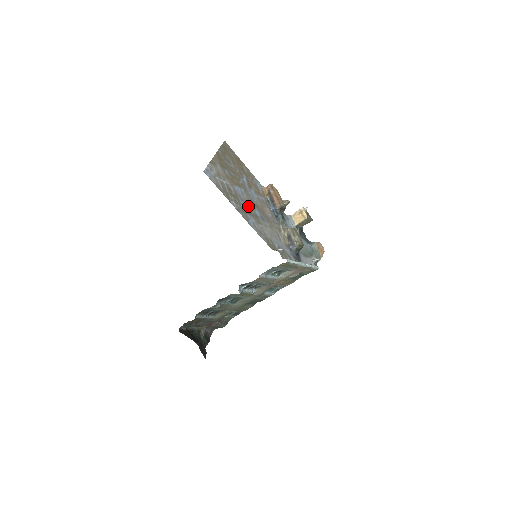
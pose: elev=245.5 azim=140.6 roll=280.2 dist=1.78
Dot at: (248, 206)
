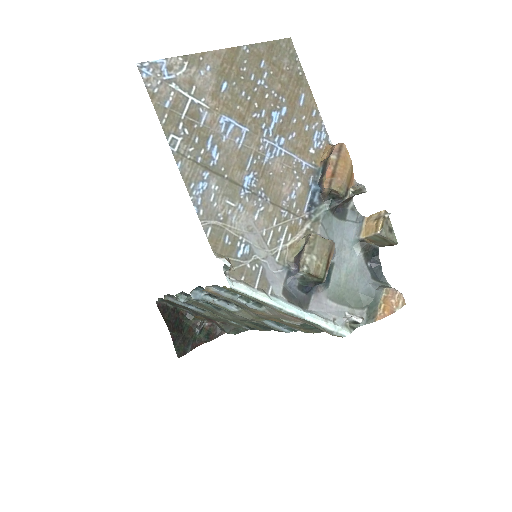
Dot at: (227, 159)
